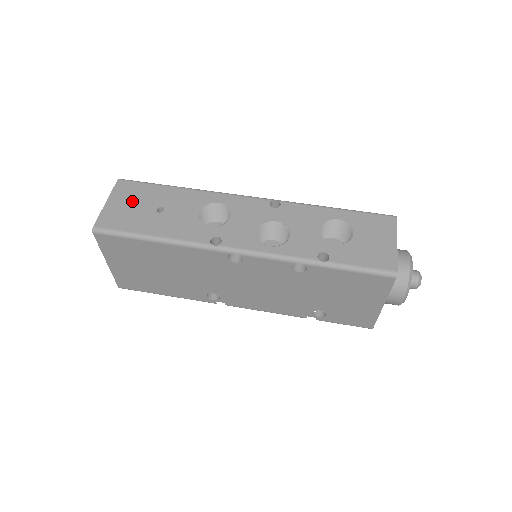
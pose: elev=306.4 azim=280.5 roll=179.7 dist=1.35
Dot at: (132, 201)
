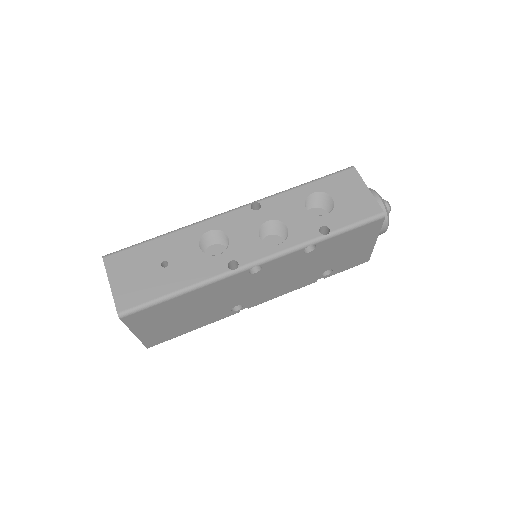
Dot at: (133, 270)
